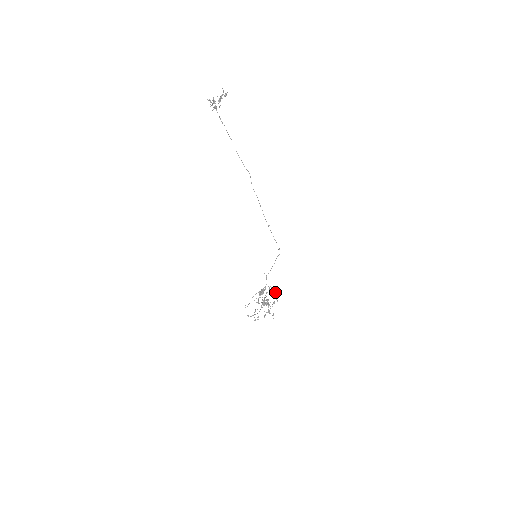
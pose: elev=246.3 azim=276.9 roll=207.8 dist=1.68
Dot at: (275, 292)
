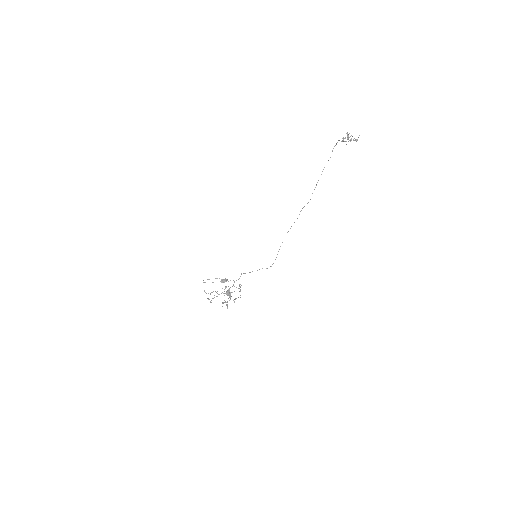
Dot at: occluded
